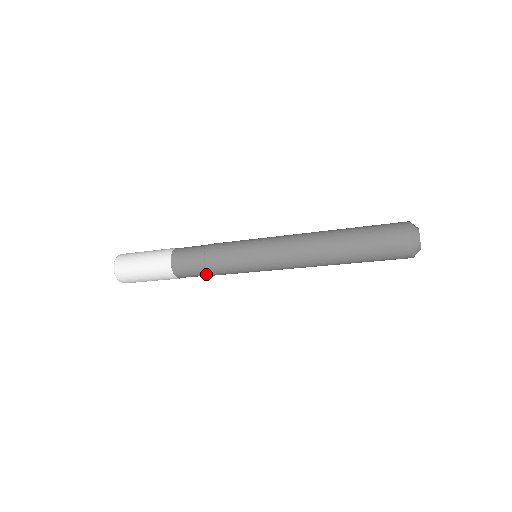
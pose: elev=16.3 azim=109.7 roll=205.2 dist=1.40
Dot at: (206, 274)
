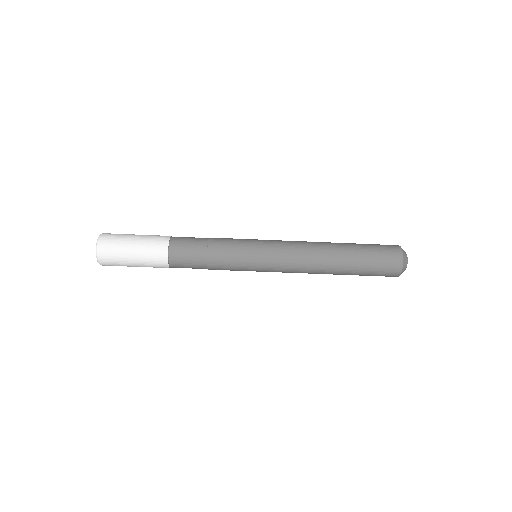
Dot at: (202, 259)
